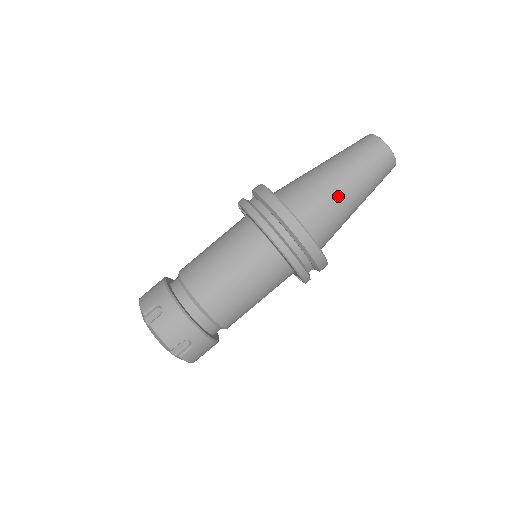
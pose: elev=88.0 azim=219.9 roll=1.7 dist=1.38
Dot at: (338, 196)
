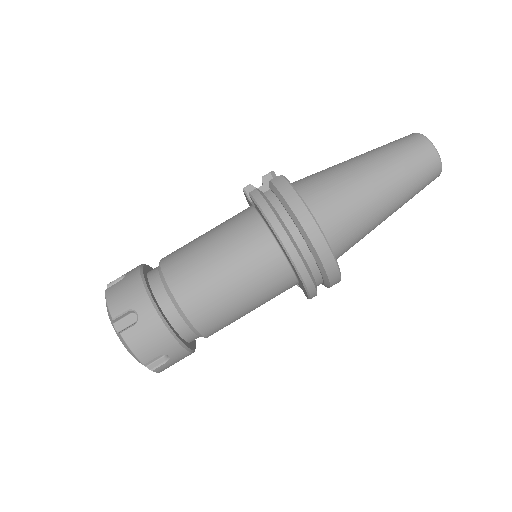
Dot at: (372, 210)
